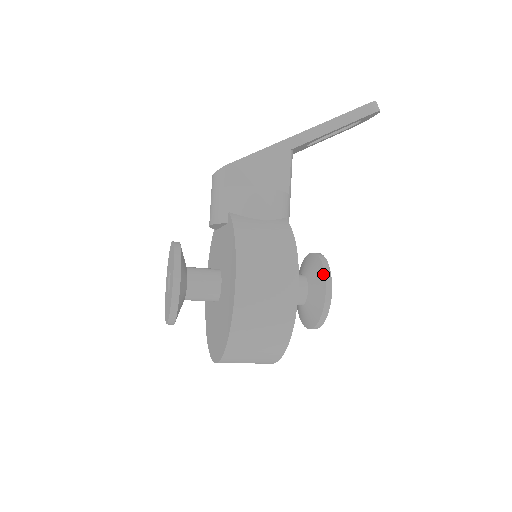
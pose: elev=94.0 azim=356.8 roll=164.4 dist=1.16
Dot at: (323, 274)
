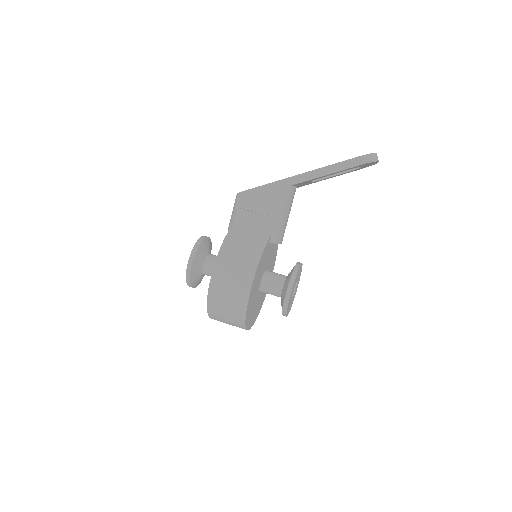
Dot at: (289, 280)
